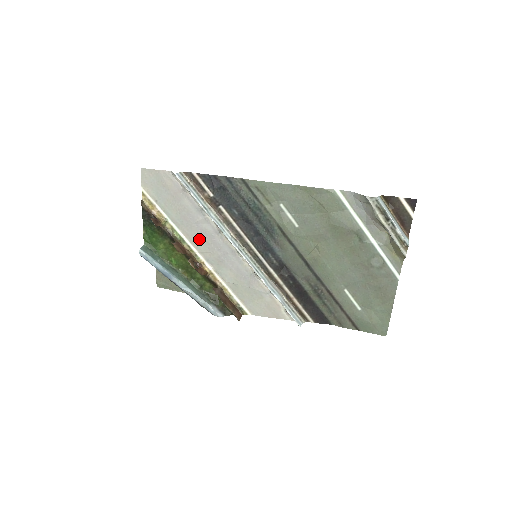
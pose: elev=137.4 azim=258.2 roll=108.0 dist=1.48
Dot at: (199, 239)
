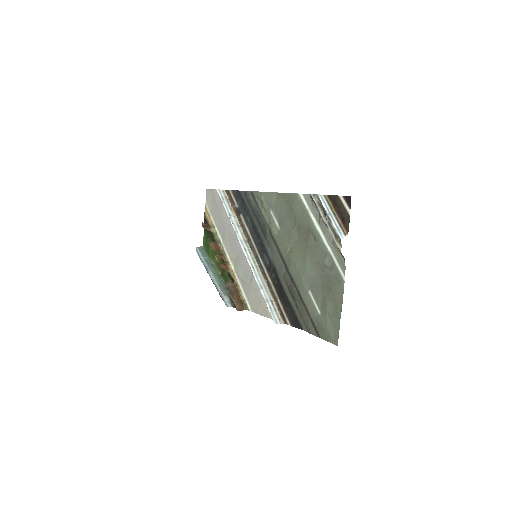
Dot at: (228, 241)
